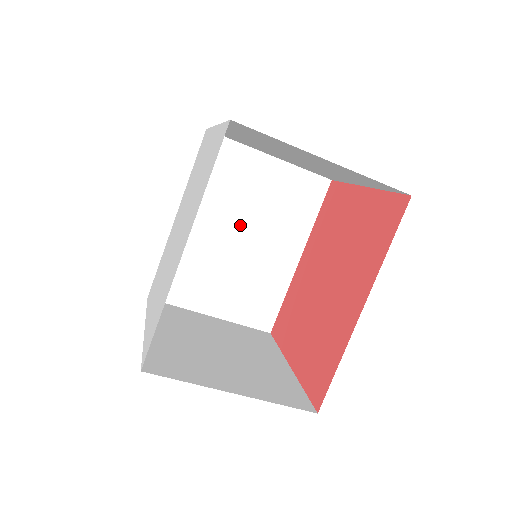
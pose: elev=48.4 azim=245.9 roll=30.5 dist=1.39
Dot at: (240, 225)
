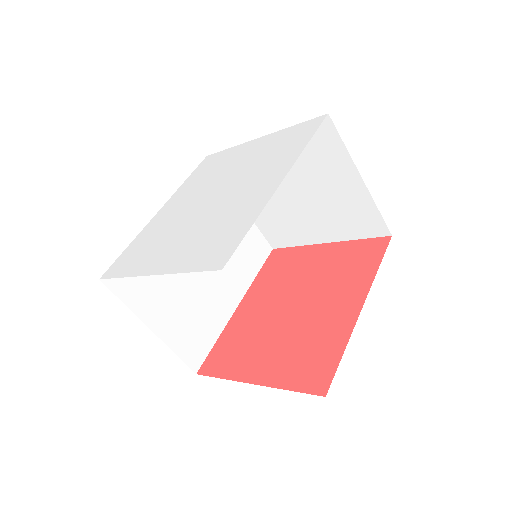
Dot at: occluded
